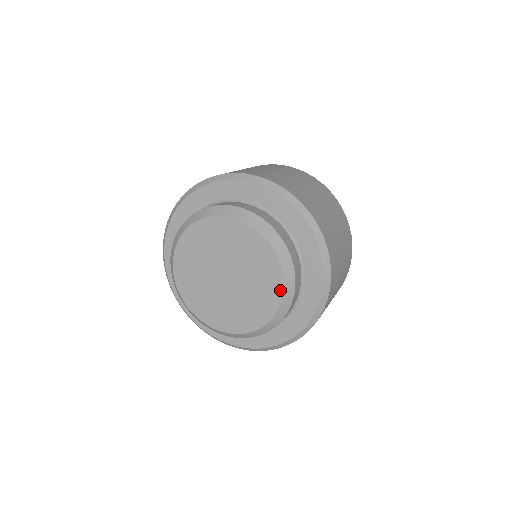
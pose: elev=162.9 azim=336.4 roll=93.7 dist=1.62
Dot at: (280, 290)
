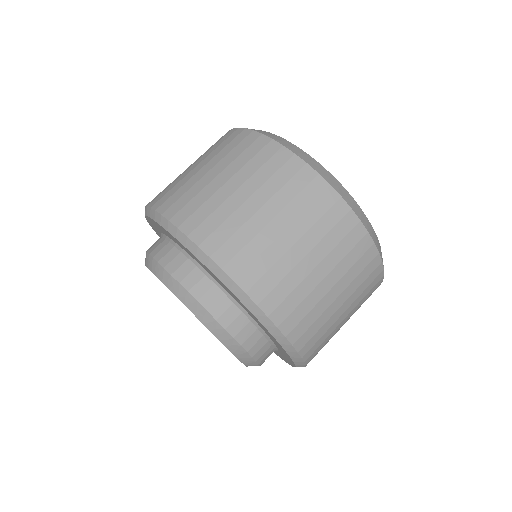
Dot at: (232, 353)
